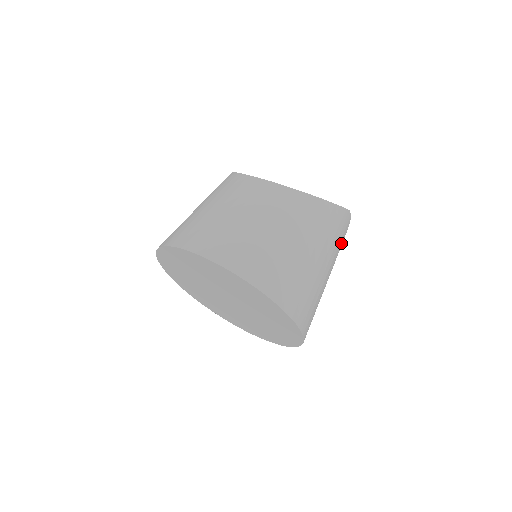
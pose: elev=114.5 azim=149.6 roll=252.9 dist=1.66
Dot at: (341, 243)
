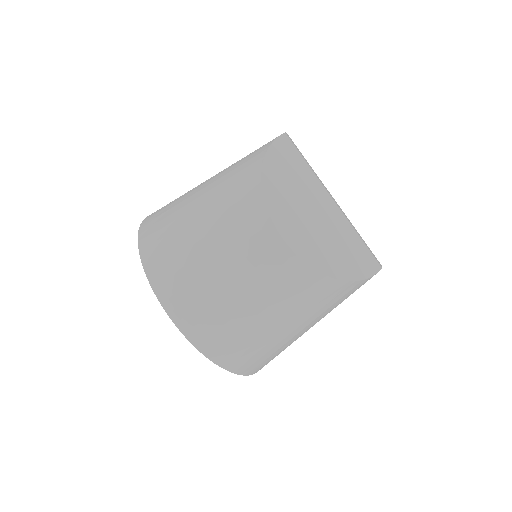
Dot at: occluded
